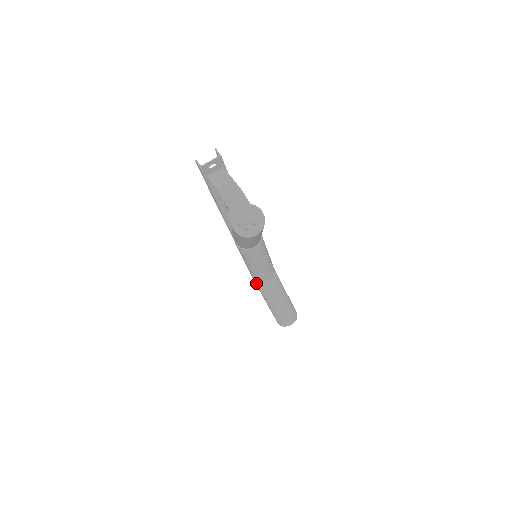
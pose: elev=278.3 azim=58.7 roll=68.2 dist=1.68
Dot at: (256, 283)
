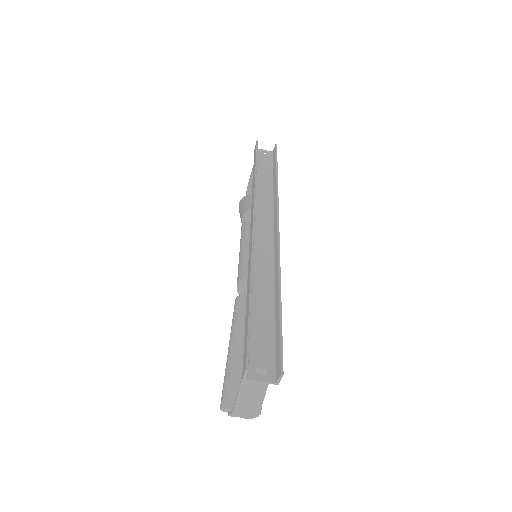
Dot at: occluded
